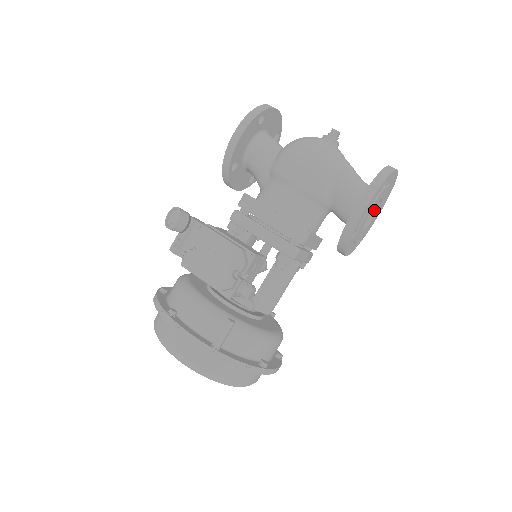
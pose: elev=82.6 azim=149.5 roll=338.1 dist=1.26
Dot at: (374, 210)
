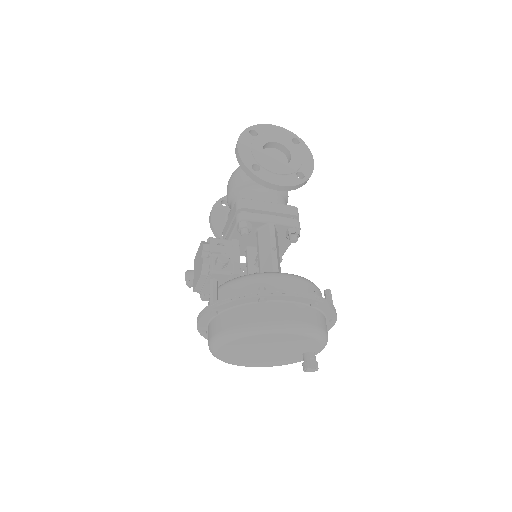
Dot at: (288, 154)
